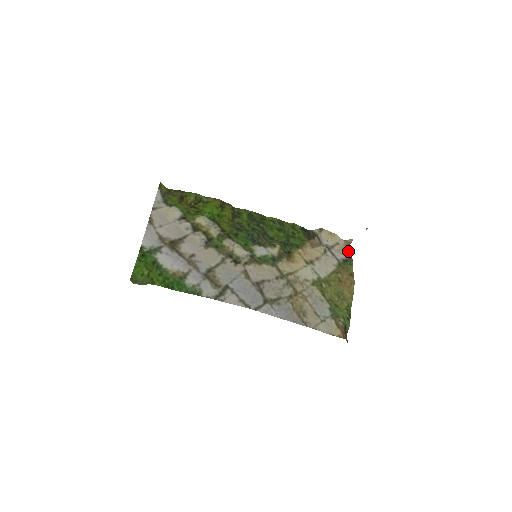
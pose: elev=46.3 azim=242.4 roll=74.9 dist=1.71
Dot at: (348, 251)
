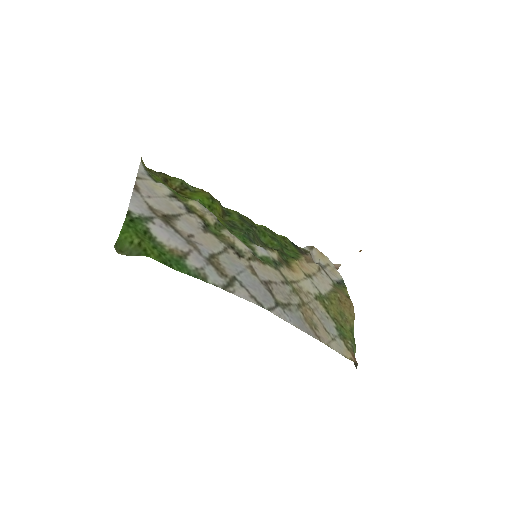
Dot at: (339, 274)
